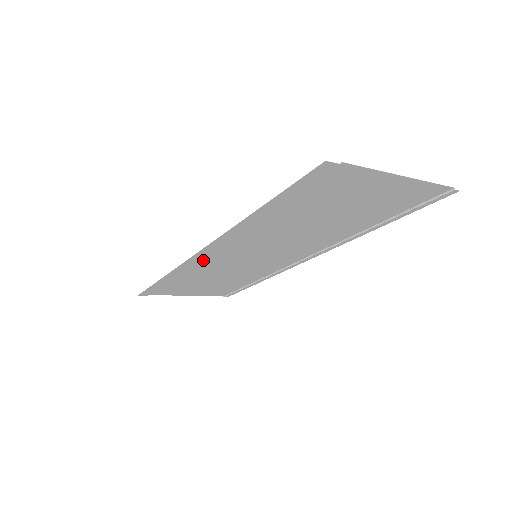
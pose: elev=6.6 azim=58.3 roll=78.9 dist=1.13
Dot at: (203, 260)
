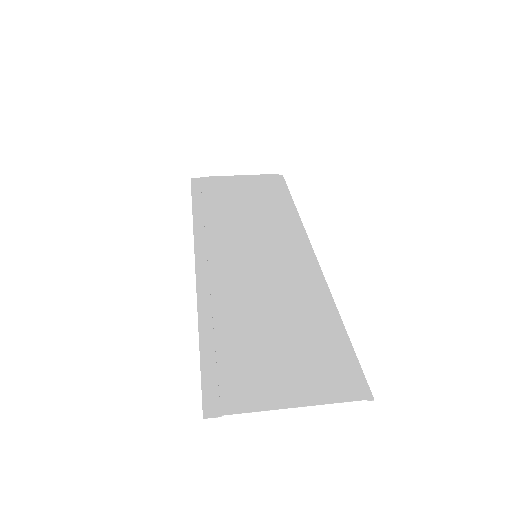
Dot at: (211, 244)
